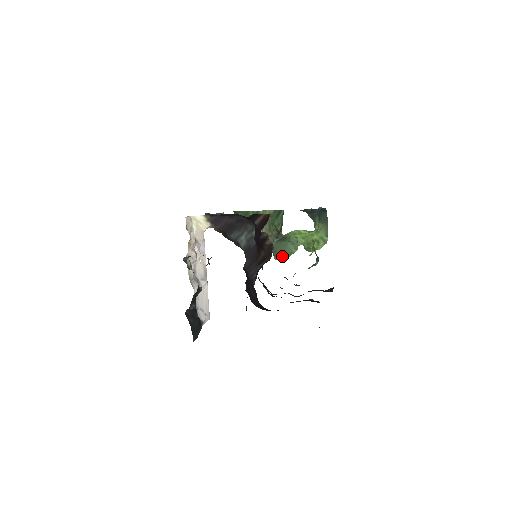
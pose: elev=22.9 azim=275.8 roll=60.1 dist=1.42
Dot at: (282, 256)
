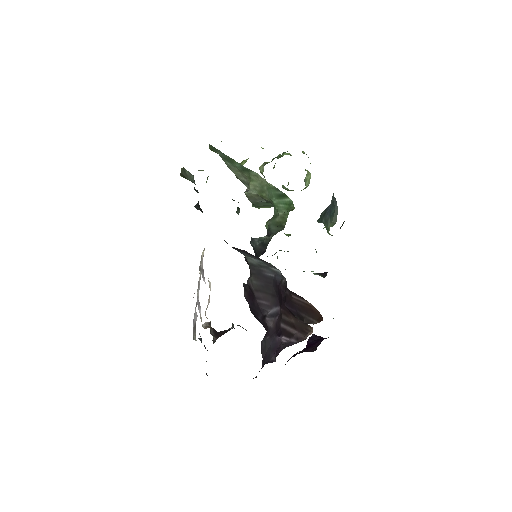
Dot at: (263, 207)
